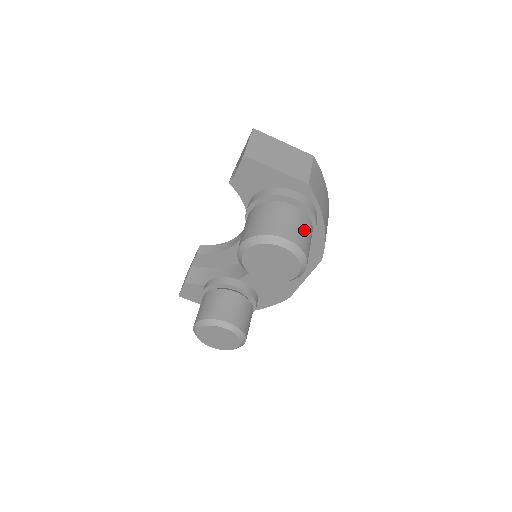
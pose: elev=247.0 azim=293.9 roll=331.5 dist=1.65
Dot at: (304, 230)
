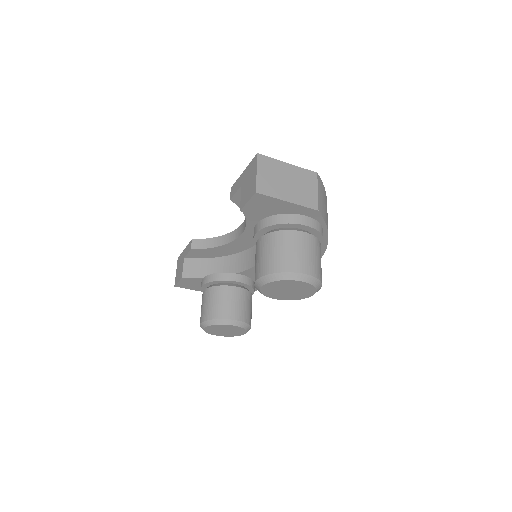
Dot at: (317, 256)
